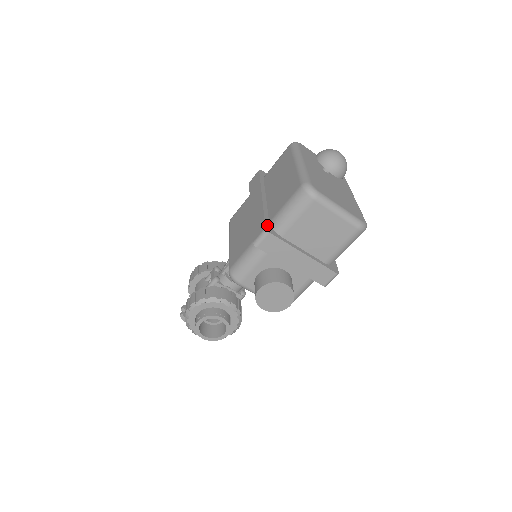
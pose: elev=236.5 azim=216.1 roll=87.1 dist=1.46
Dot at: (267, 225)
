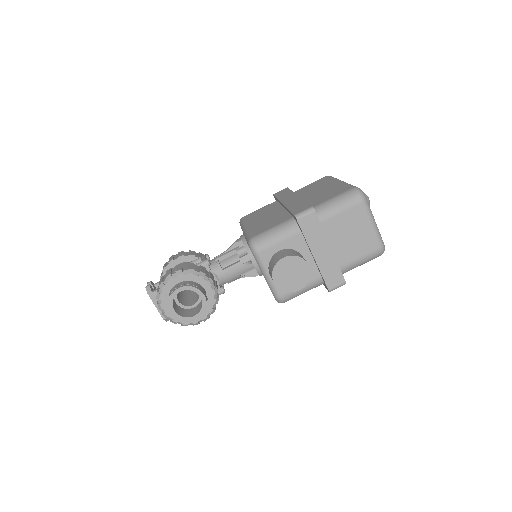
Dot at: occluded
